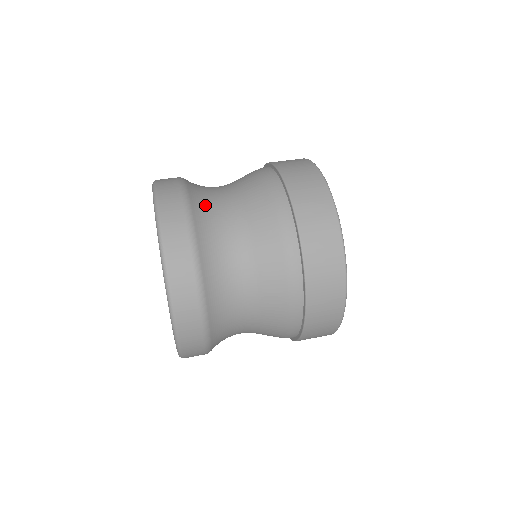
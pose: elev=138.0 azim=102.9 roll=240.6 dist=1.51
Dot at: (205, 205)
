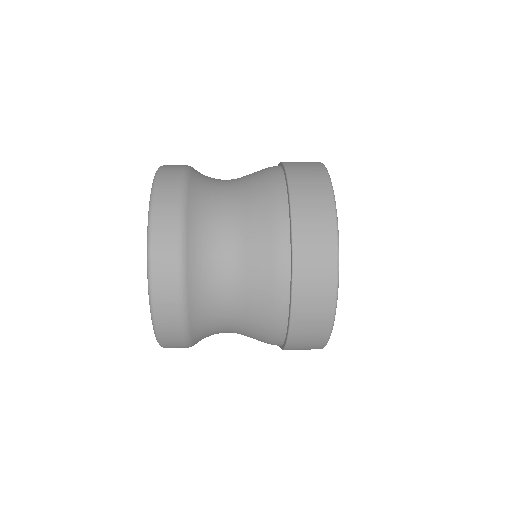
Dot at: occluded
